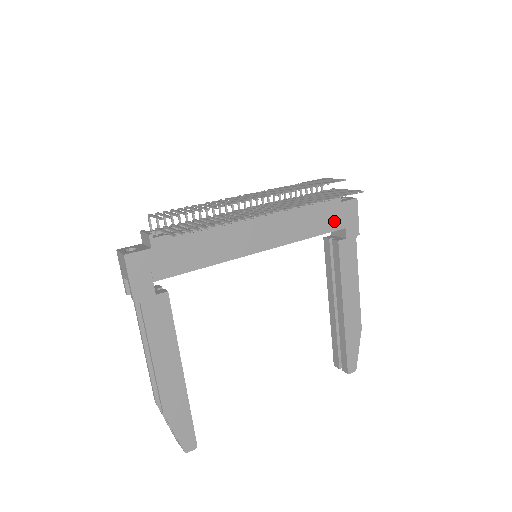
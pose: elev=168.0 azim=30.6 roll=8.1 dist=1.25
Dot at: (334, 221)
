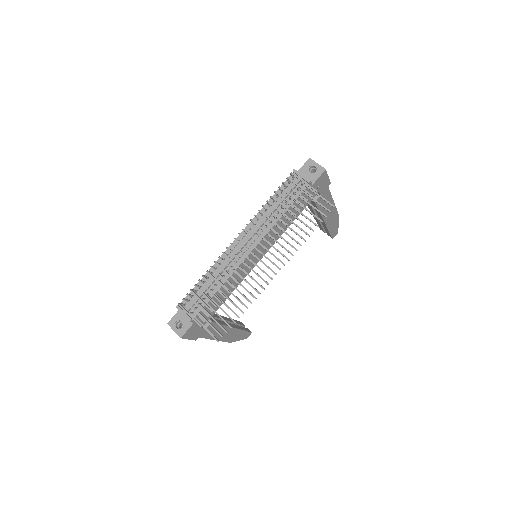
Dot at: (309, 198)
